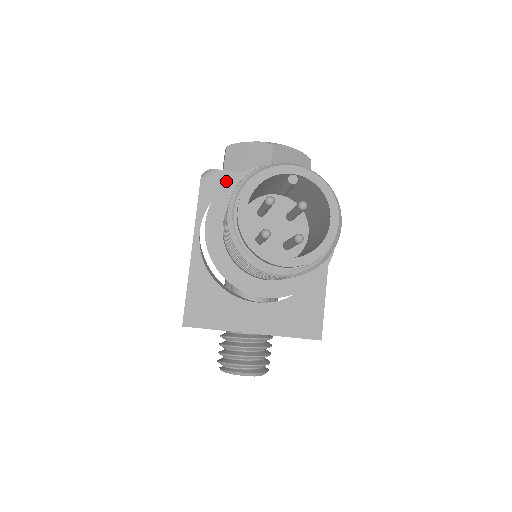
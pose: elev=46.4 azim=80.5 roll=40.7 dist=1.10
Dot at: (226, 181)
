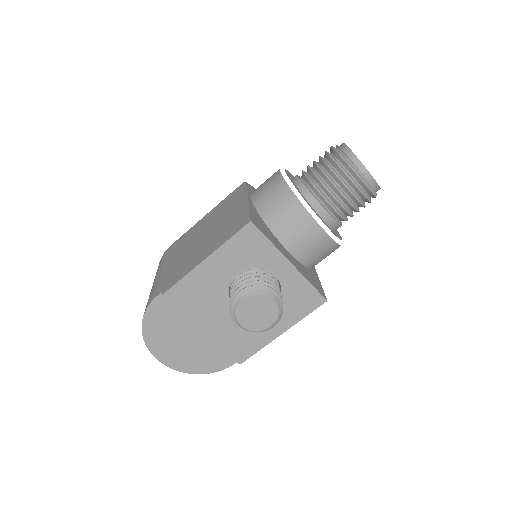
Dot at: occluded
